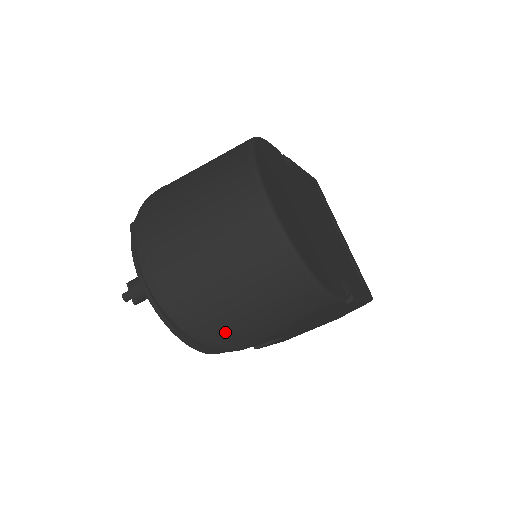
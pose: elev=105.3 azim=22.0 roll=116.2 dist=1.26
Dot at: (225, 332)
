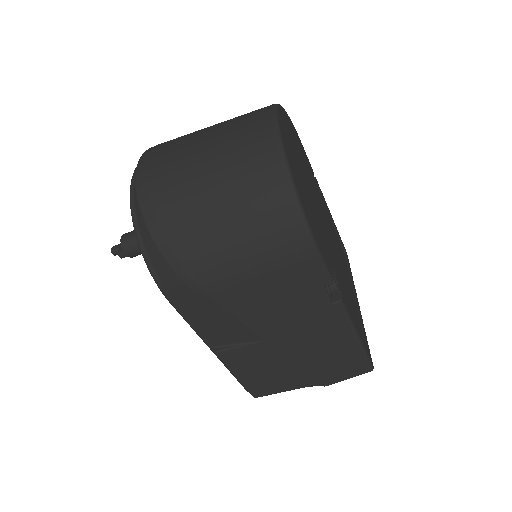
Dot at: (185, 238)
